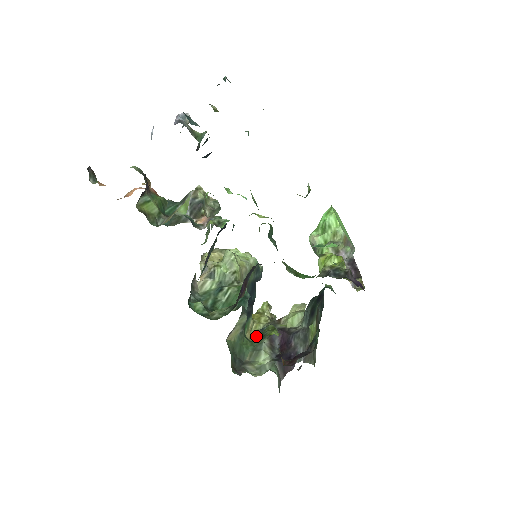
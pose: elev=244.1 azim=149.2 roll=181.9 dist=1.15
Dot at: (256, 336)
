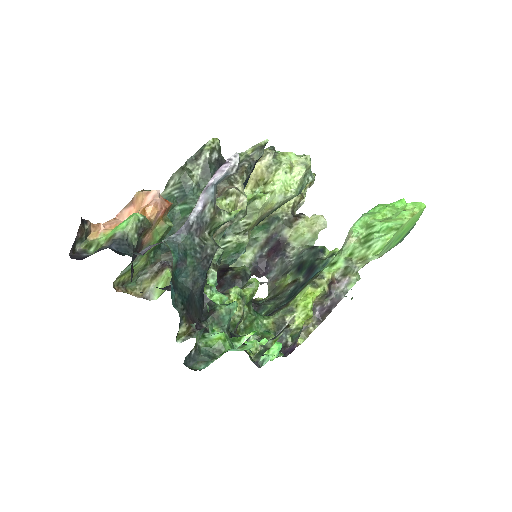
Dot at: occluded
